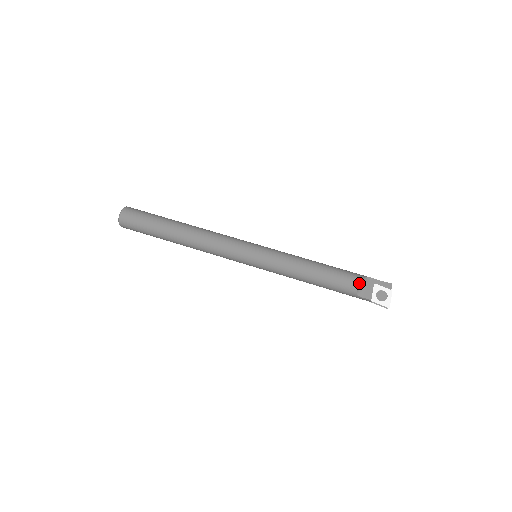
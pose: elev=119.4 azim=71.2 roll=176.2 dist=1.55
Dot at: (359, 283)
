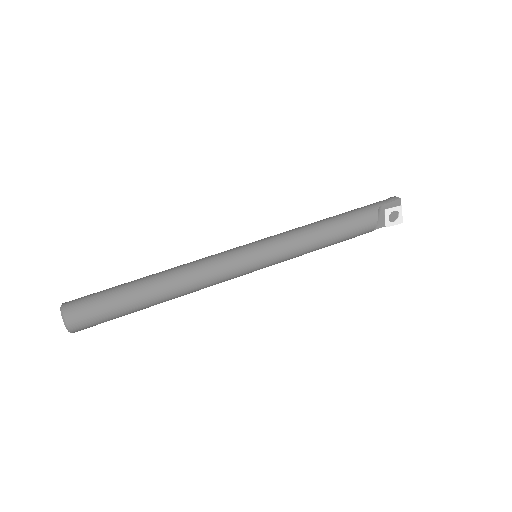
Dot at: (375, 225)
